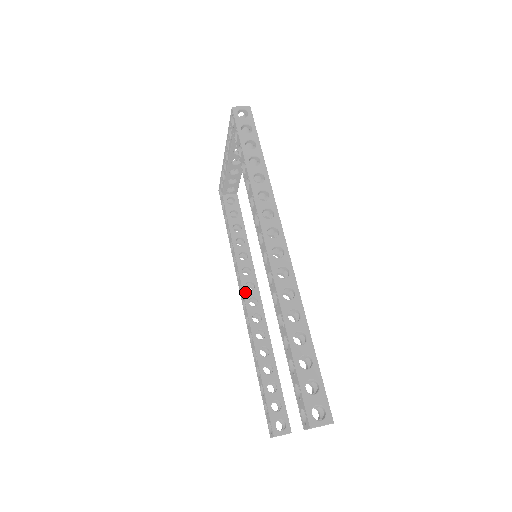
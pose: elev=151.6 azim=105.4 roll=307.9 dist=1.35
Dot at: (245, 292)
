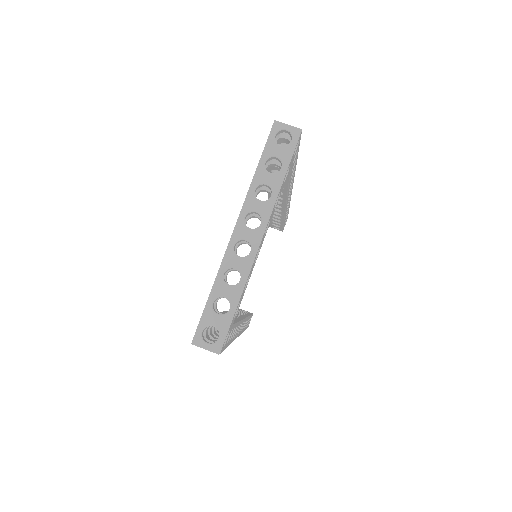
Dot at: occluded
